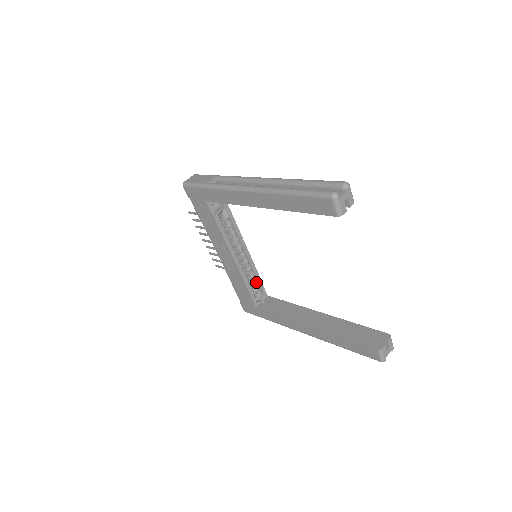
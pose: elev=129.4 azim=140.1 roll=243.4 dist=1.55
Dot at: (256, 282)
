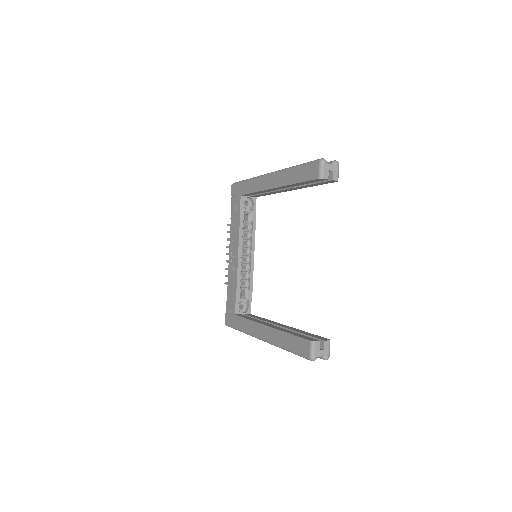
Dot at: (247, 293)
